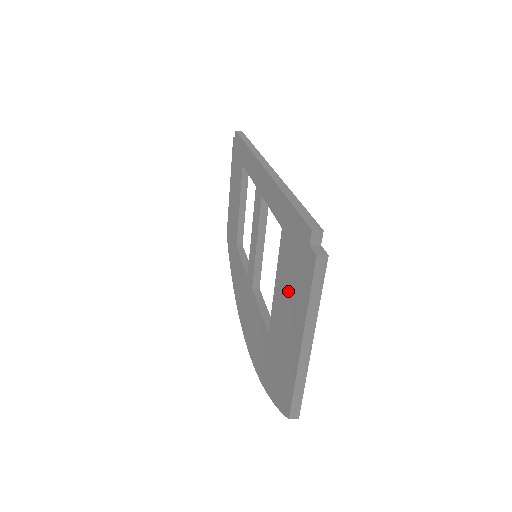
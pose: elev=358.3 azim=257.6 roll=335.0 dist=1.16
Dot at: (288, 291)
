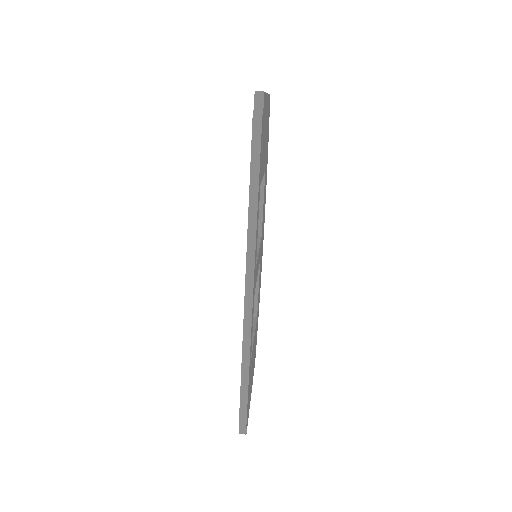
Dot at: occluded
